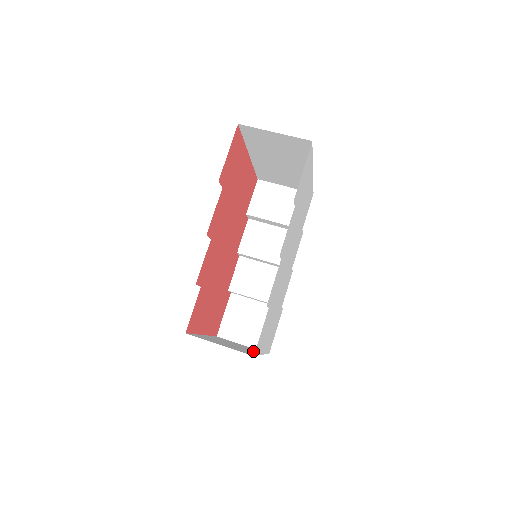
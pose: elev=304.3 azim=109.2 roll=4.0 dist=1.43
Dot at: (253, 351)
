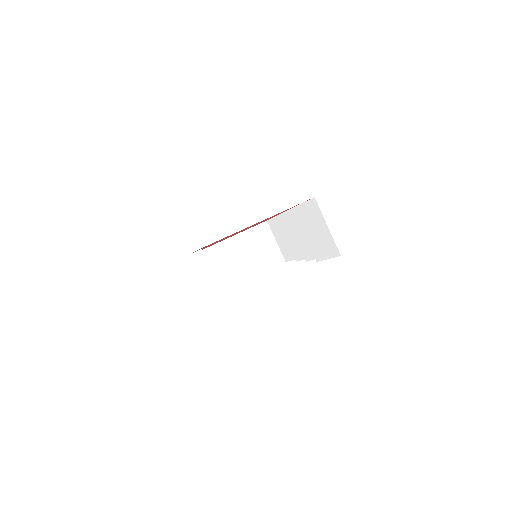
Dot at: (249, 273)
